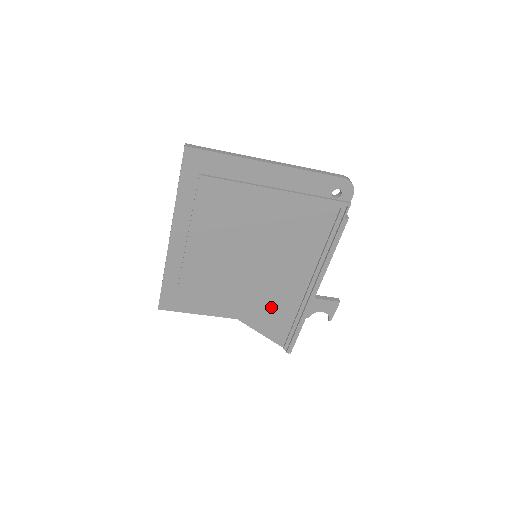
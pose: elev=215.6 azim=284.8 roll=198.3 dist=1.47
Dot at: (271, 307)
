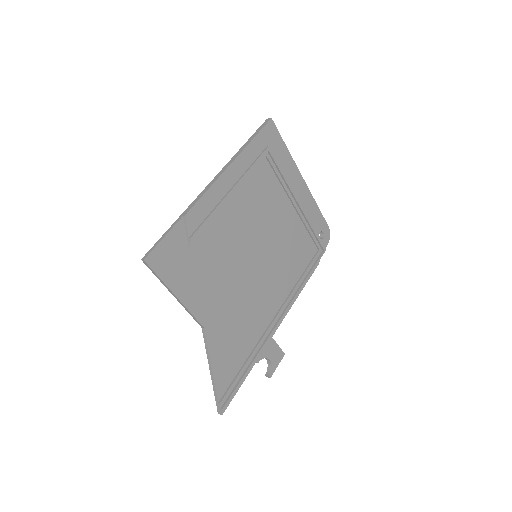
Dot at: (237, 329)
